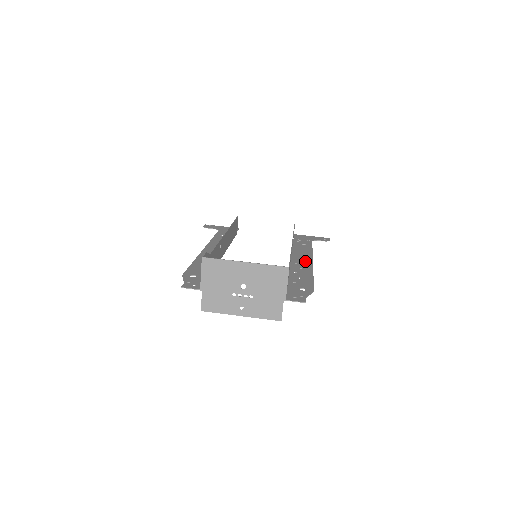
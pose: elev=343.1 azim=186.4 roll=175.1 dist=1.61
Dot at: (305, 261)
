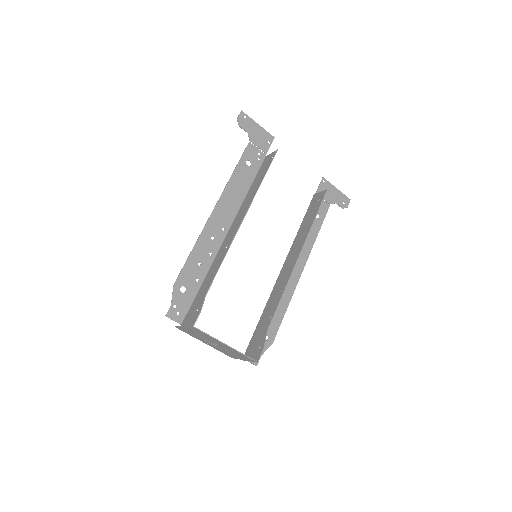
Dot at: (297, 268)
